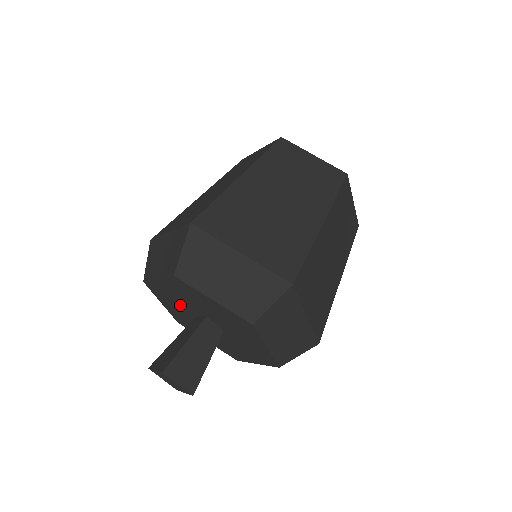
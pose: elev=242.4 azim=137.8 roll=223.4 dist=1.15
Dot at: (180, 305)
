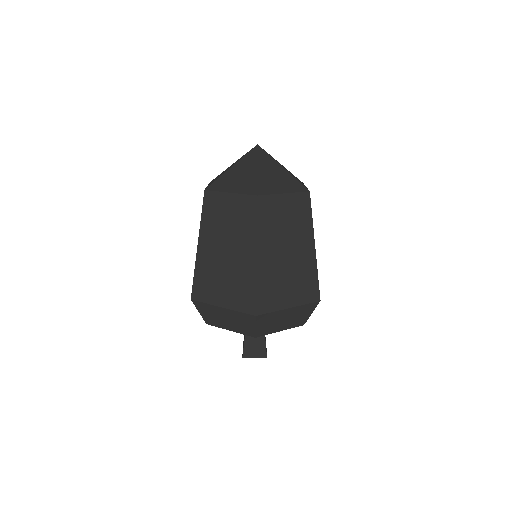
Dot at: occluded
